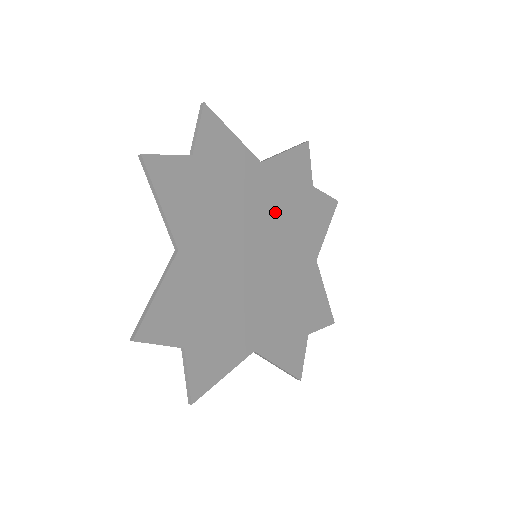
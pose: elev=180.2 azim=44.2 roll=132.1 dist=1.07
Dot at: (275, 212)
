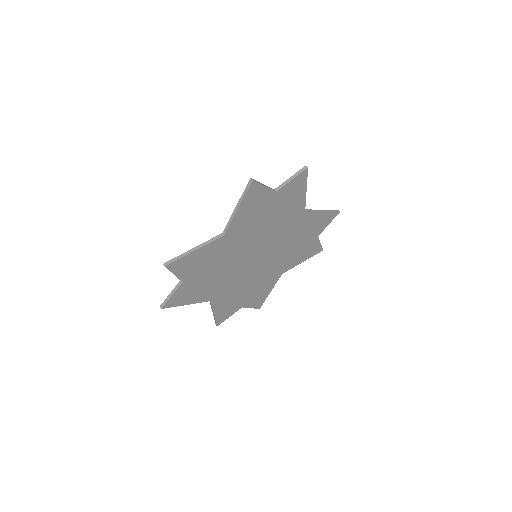
Dot at: (254, 235)
